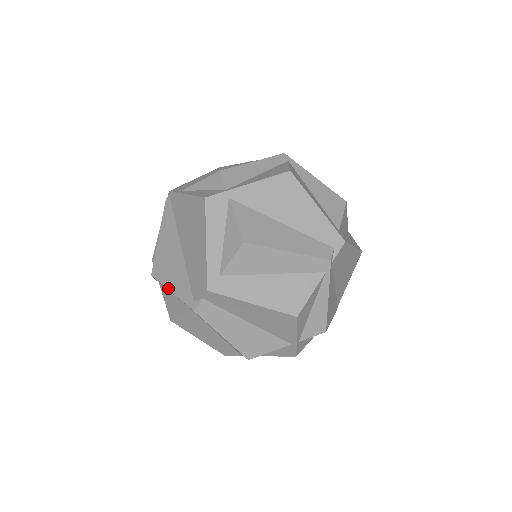
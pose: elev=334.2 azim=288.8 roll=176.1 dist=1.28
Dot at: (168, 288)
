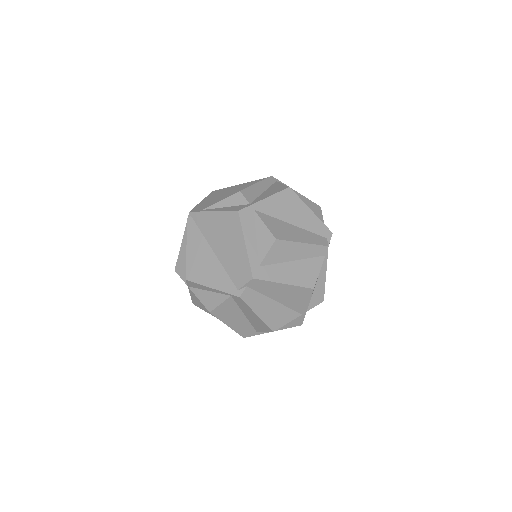
Dot at: (208, 286)
